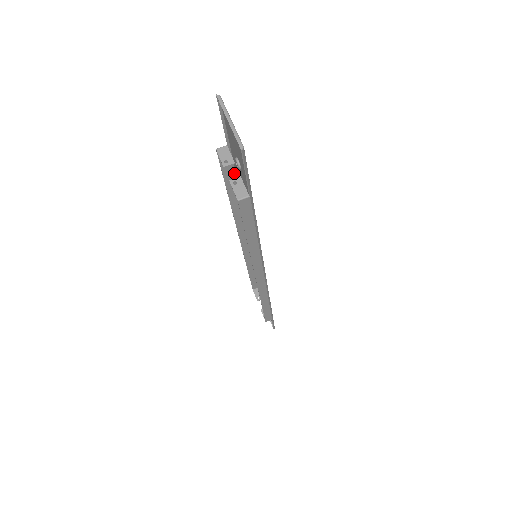
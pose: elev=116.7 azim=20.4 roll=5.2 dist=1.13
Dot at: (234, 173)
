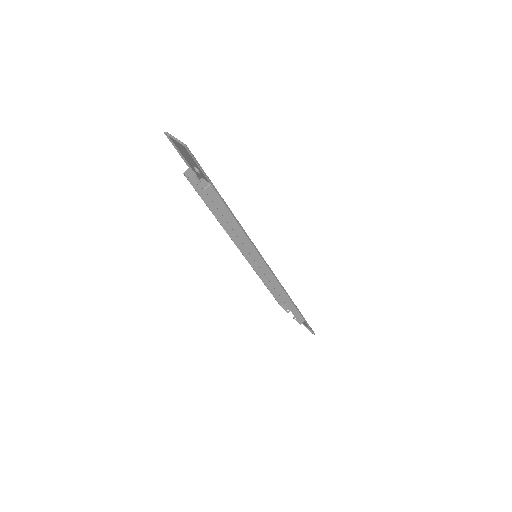
Dot at: occluded
